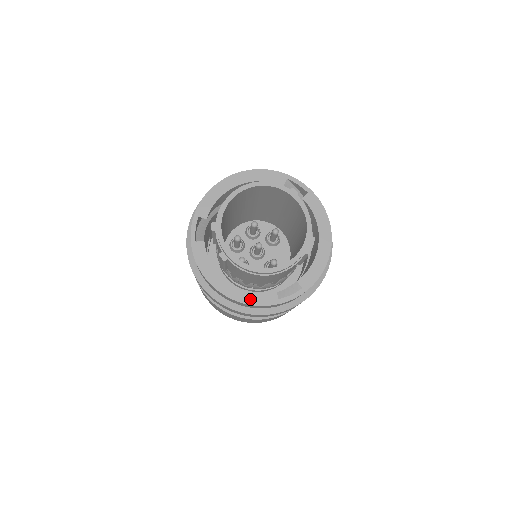
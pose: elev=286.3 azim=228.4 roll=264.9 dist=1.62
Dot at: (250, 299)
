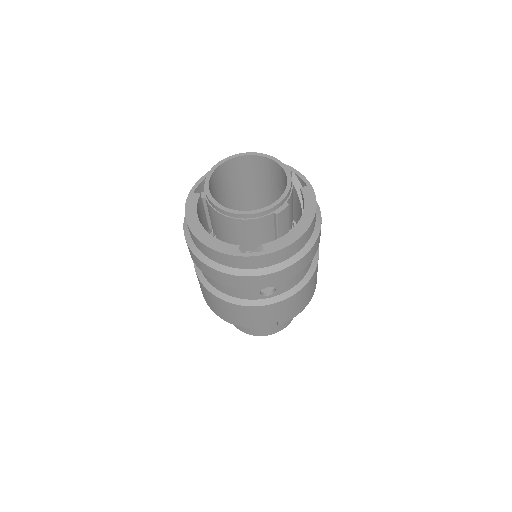
Dot at: (213, 244)
